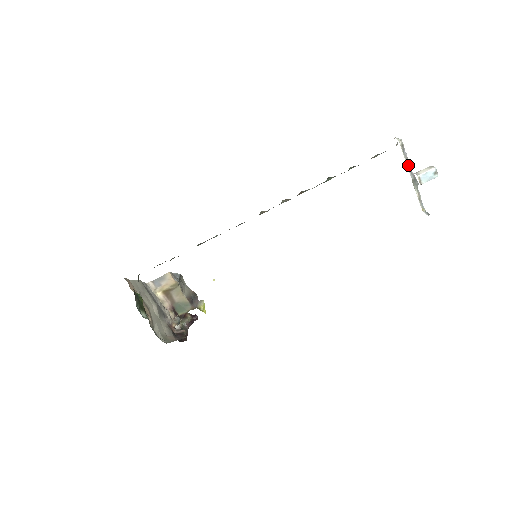
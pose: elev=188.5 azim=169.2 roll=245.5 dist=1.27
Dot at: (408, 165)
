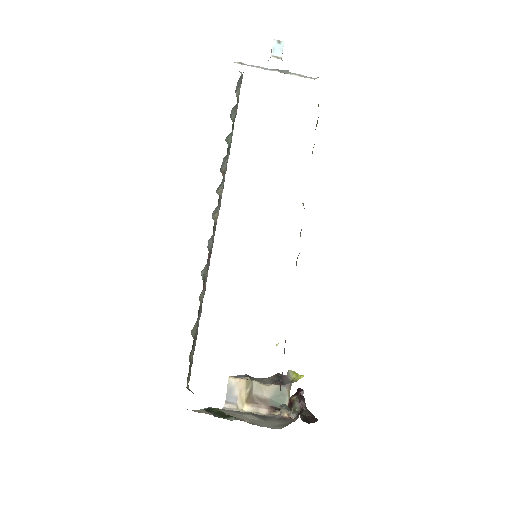
Dot at: occluded
